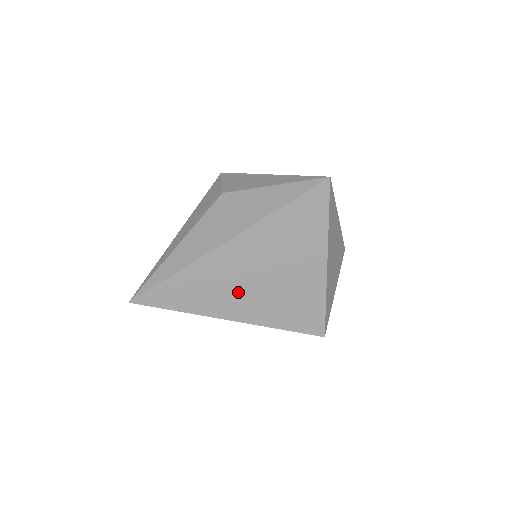
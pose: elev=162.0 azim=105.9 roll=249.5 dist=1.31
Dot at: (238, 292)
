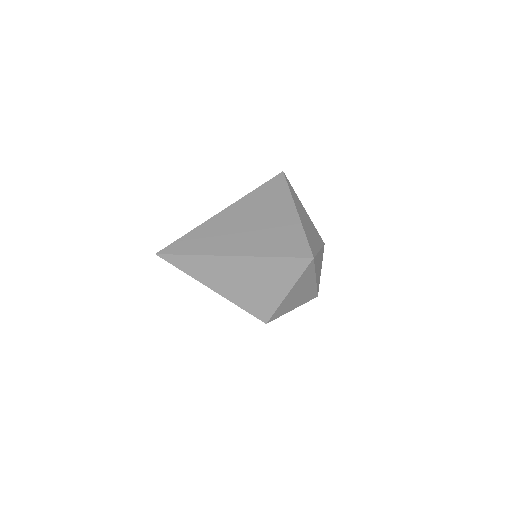
Dot at: (236, 236)
